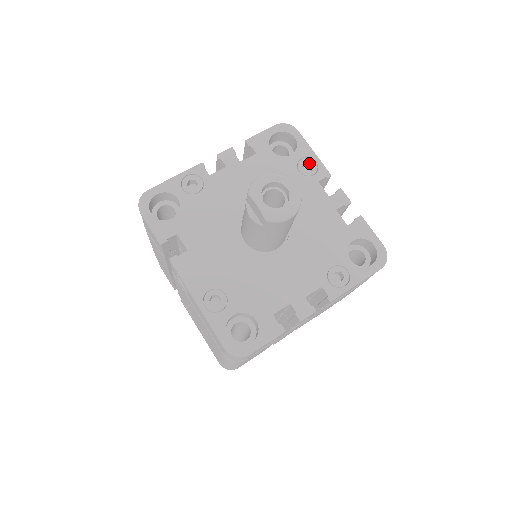
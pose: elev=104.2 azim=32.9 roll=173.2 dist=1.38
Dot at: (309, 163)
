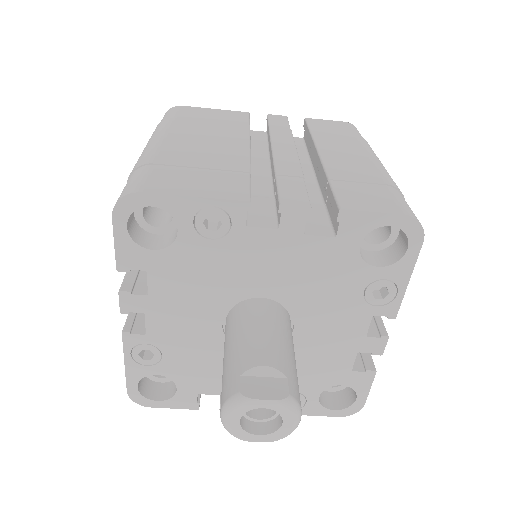
Dot at: (207, 214)
